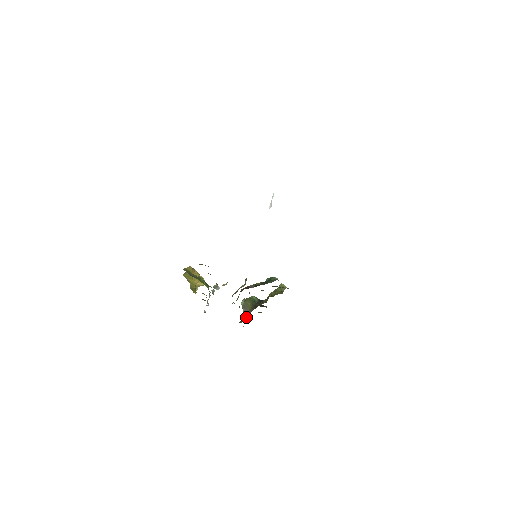
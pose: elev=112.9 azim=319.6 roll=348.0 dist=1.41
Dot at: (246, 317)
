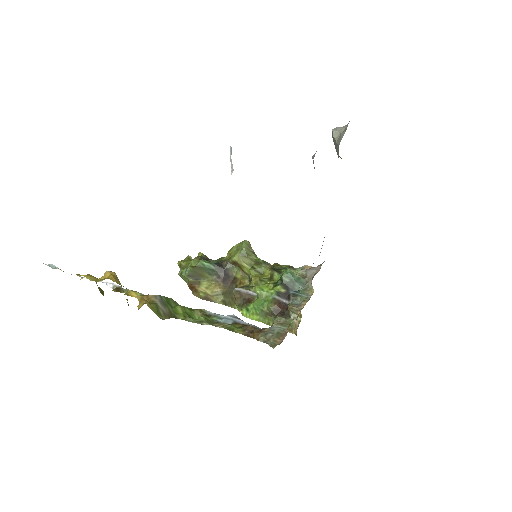
Dot at: (220, 295)
